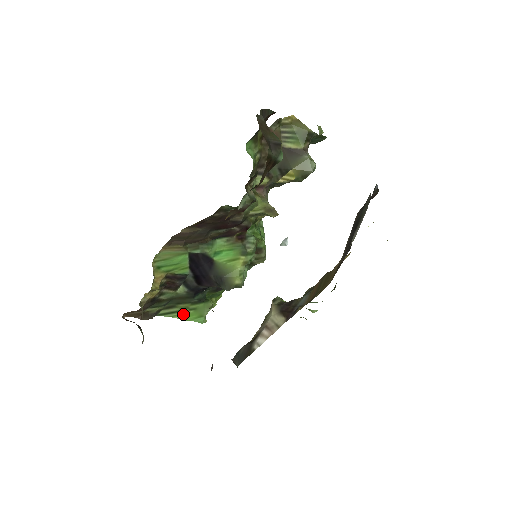
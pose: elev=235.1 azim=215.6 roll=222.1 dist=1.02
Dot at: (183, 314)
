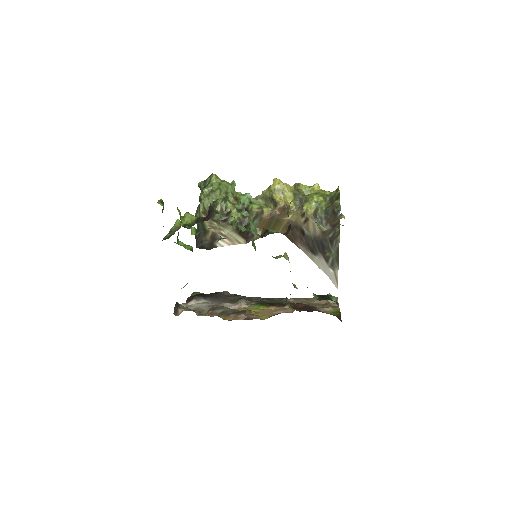
Dot at: occluded
